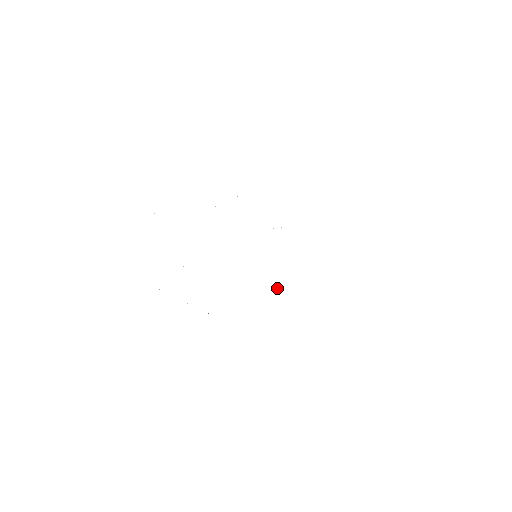
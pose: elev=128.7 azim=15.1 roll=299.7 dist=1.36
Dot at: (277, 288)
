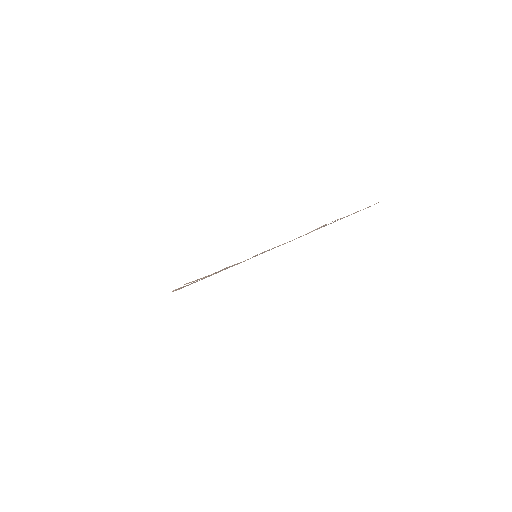
Dot at: occluded
